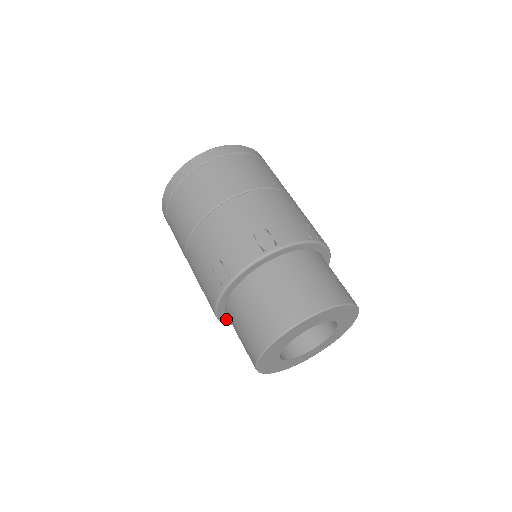
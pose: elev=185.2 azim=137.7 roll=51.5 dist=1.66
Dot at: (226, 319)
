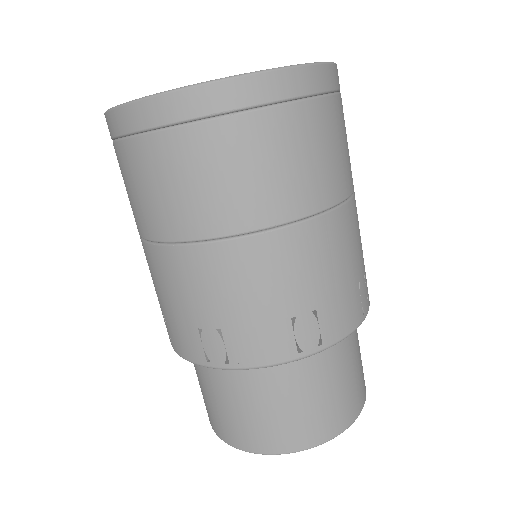
Dot at: occluded
